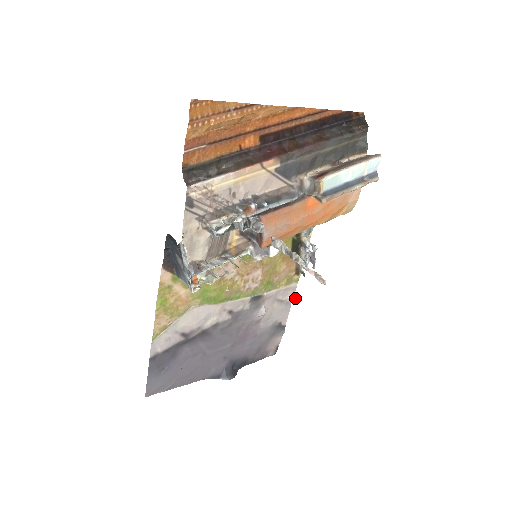
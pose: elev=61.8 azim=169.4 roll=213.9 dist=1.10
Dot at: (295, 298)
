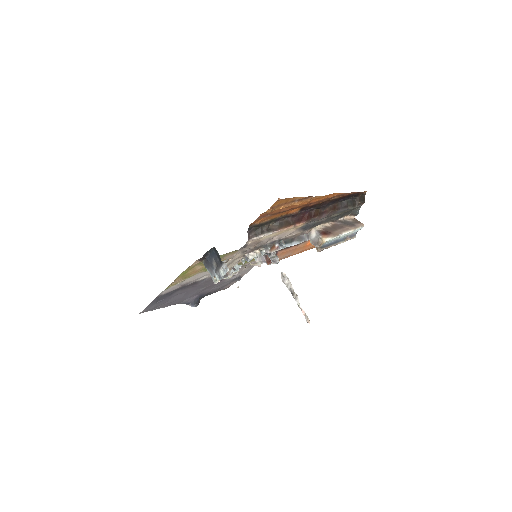
Dot at: (259, 266)
